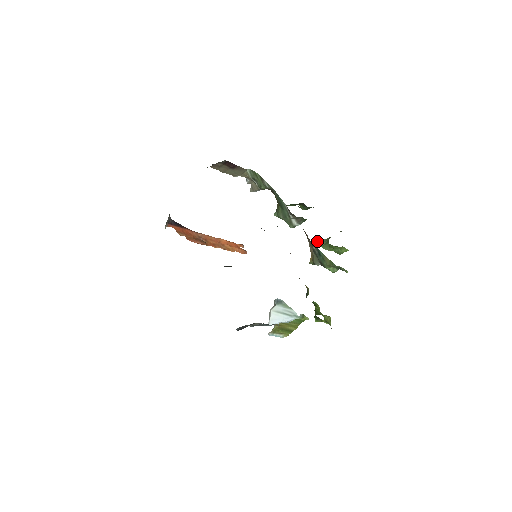
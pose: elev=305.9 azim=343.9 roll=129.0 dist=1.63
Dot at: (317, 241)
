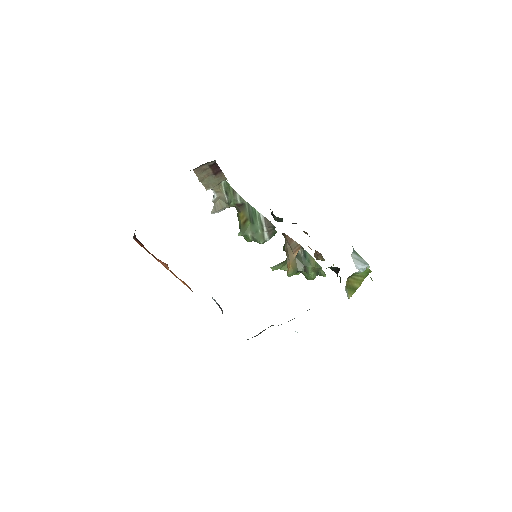
Dot at: (271, 267)
